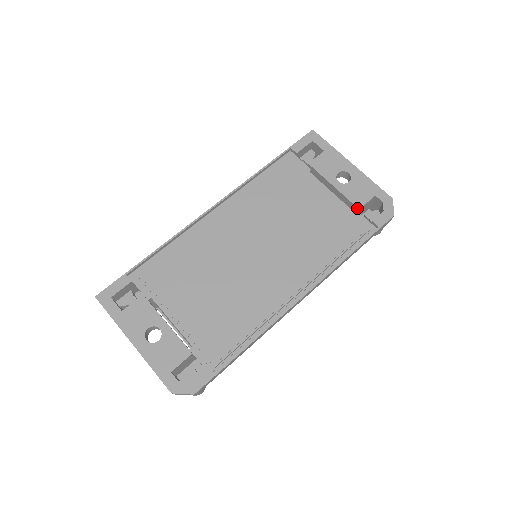
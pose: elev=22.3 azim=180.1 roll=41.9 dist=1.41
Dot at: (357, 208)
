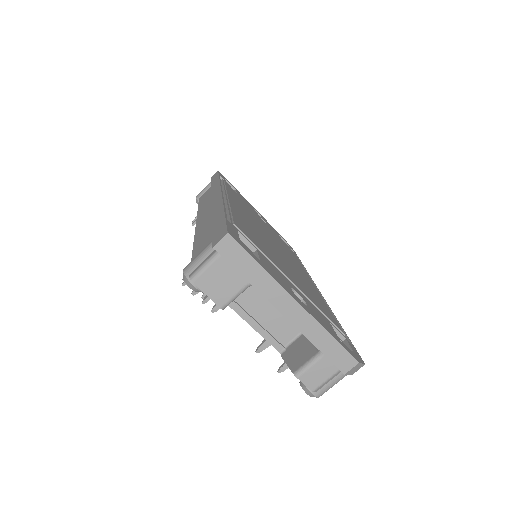
Dot at: occluded
